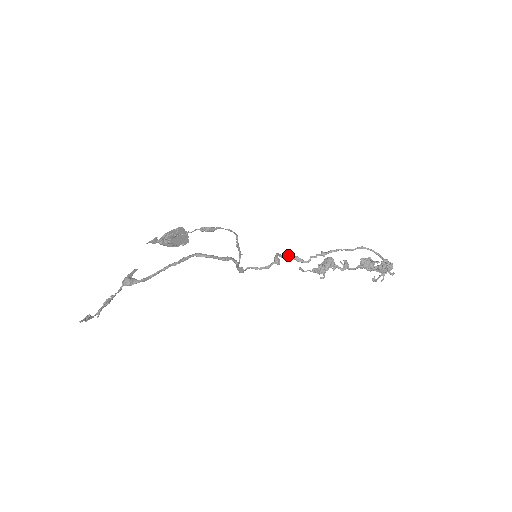
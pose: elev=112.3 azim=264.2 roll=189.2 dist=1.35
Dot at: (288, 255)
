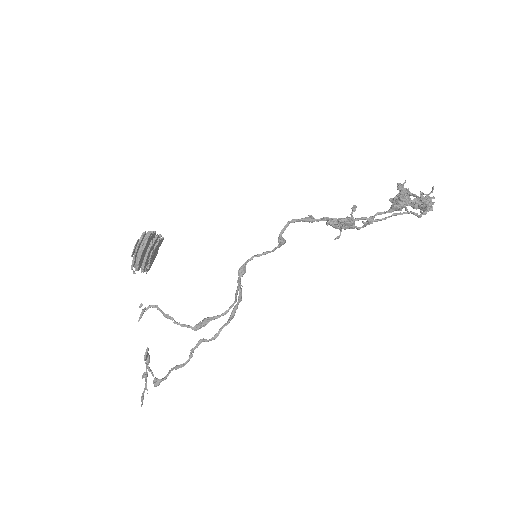
Dot at: (294, 222)
